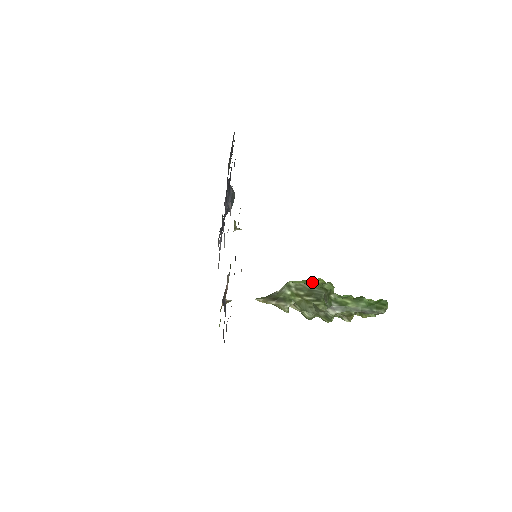
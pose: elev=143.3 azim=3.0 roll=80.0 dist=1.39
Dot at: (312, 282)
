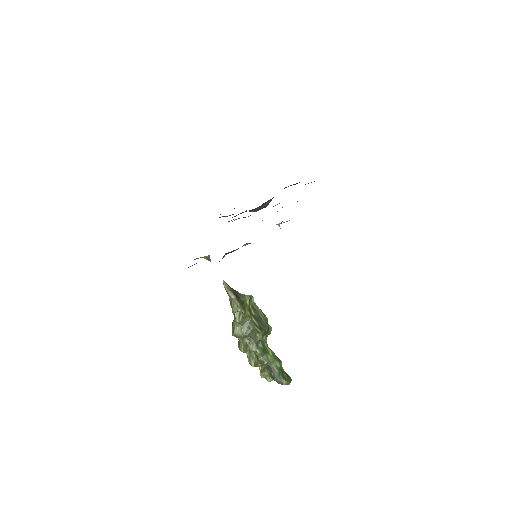
Dot at: (263, 314)
